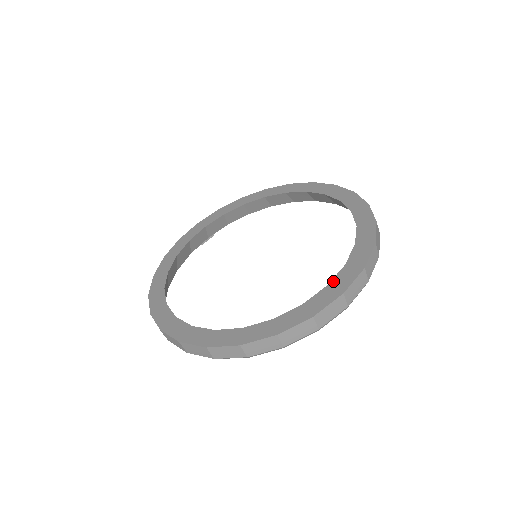
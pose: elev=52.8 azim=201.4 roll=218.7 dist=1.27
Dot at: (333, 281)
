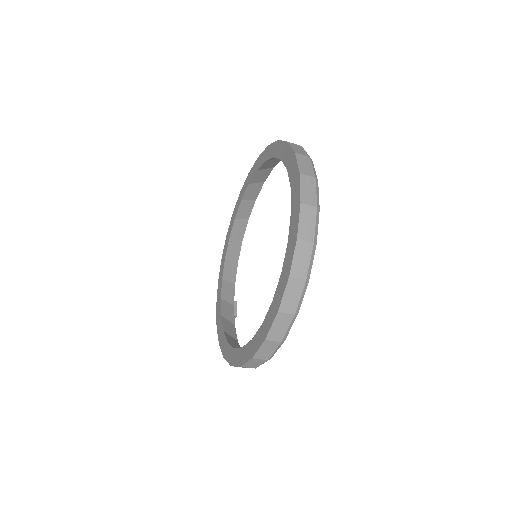
Dot at: (290, 182)
